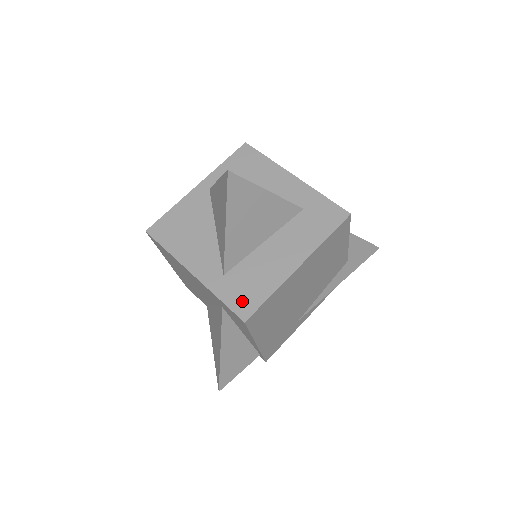
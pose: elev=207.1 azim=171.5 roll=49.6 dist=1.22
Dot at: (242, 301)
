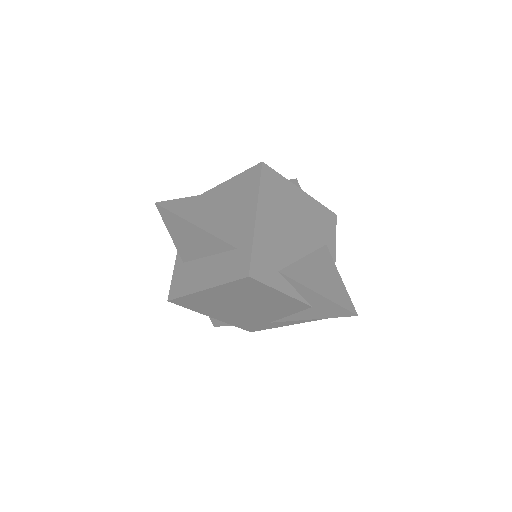
Dot at: (176, 287)
